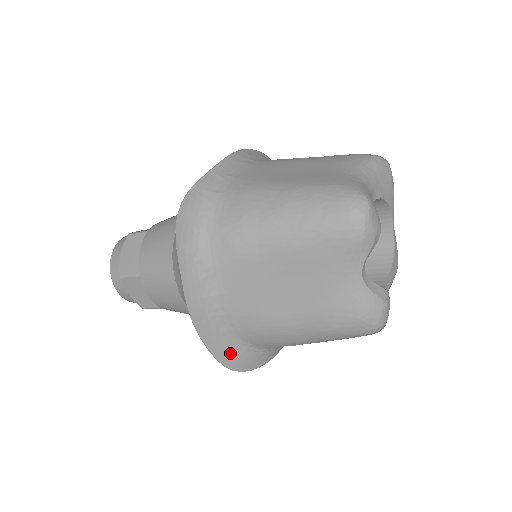
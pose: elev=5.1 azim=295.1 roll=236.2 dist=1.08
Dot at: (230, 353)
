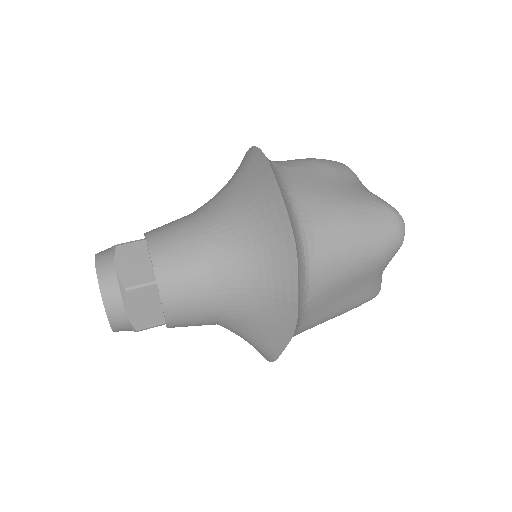
Dot at: occluded
